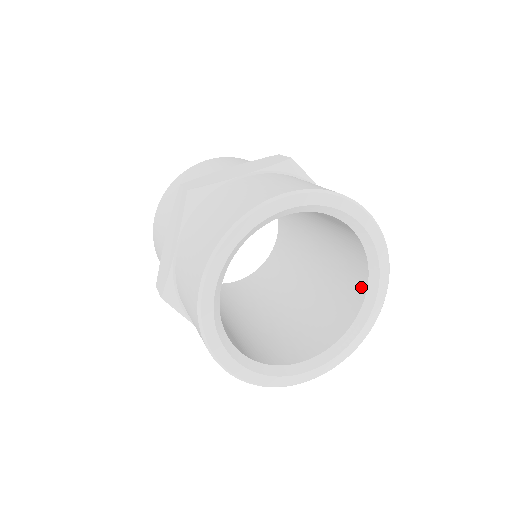
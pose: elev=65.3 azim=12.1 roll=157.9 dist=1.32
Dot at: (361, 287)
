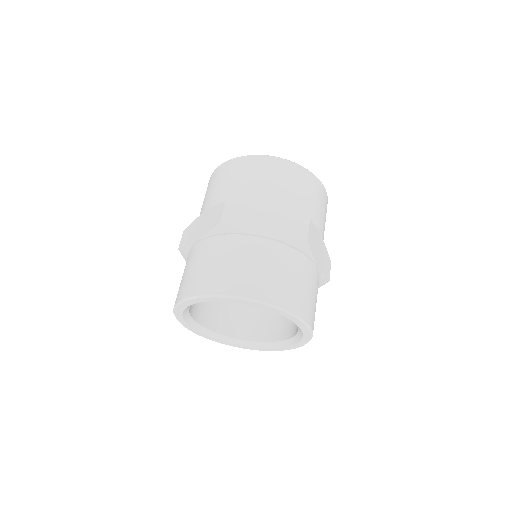
Dot at: occluded
